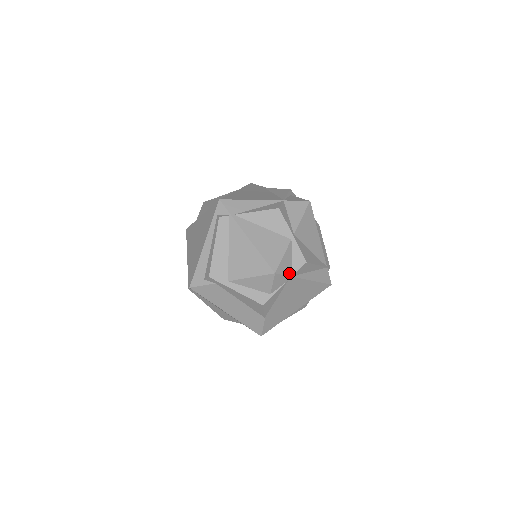
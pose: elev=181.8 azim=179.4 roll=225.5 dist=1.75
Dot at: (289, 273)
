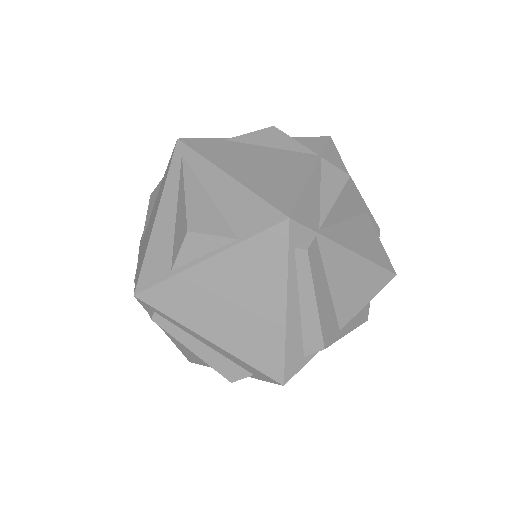
Dot at: occluded
